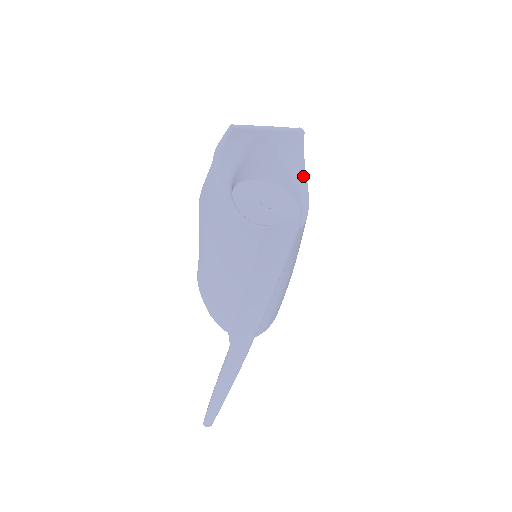
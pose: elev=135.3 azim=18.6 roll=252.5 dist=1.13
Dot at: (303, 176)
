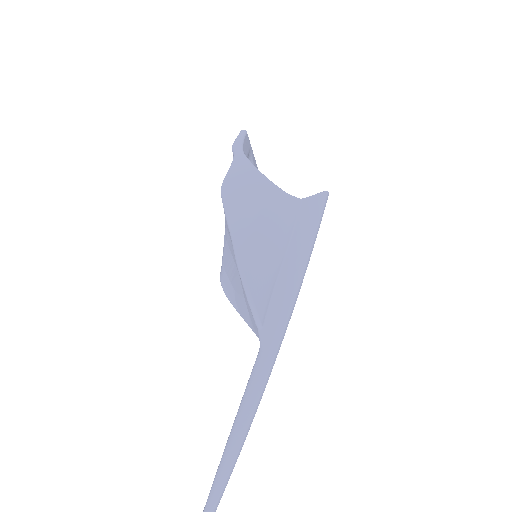
Dot at: occluded
